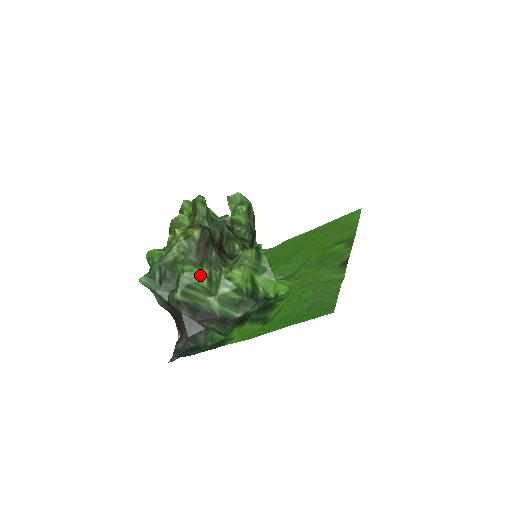
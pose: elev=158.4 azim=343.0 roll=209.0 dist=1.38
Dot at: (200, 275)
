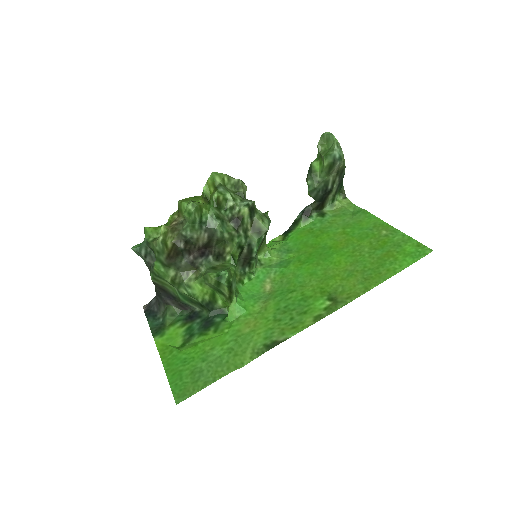
Dot at: (165, 274)
